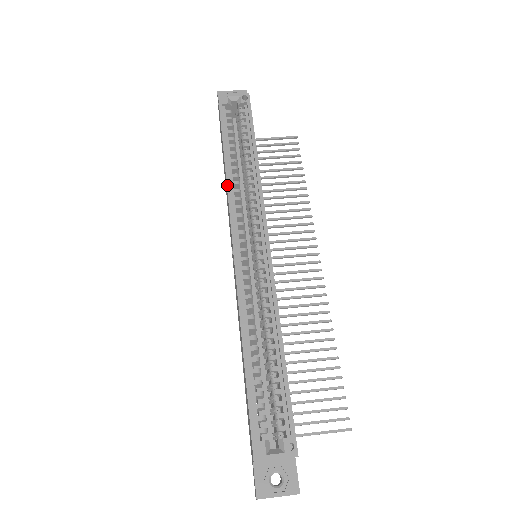
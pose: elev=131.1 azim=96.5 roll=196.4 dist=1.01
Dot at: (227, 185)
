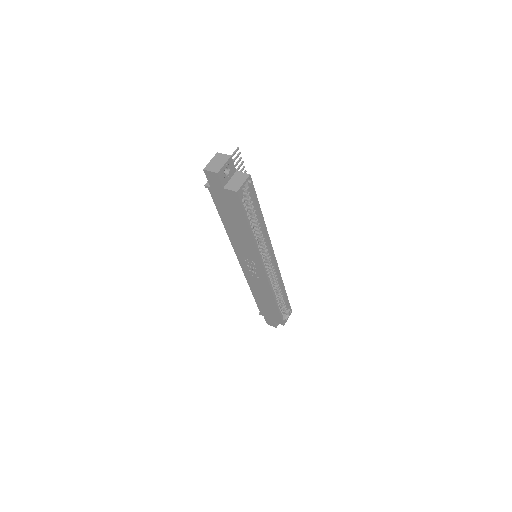
Dot at: (257, 248)
